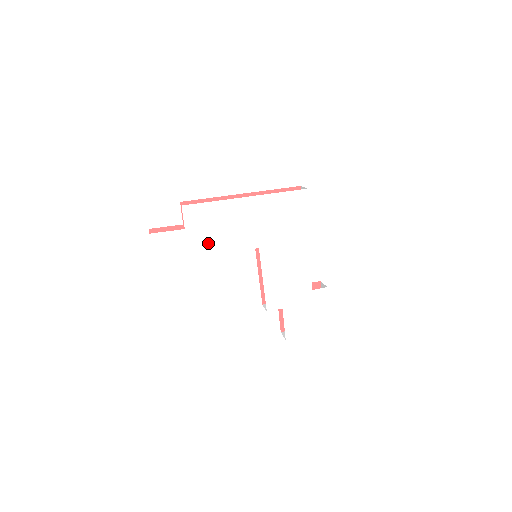
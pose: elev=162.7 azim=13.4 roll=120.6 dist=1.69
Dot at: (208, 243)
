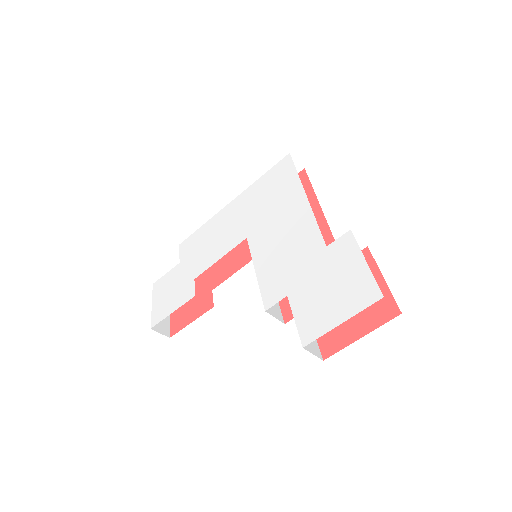
Dot at: (198, 264)
